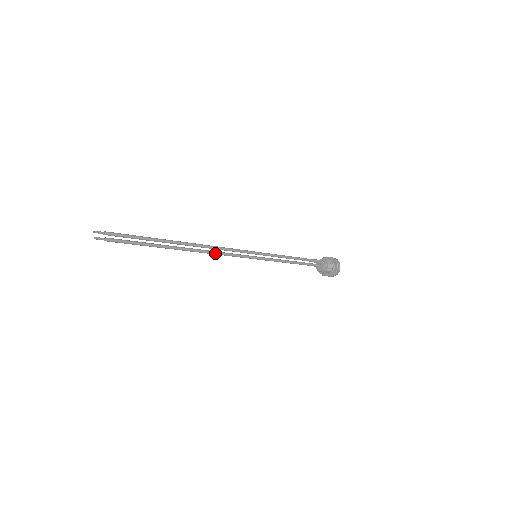
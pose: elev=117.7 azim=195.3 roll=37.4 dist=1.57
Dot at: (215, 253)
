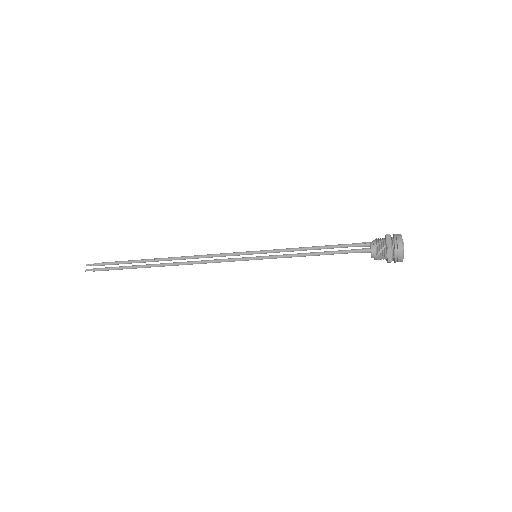
Dot at: (198, 263)
